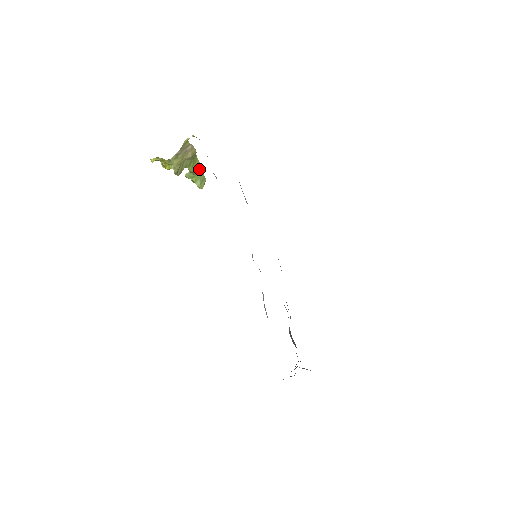
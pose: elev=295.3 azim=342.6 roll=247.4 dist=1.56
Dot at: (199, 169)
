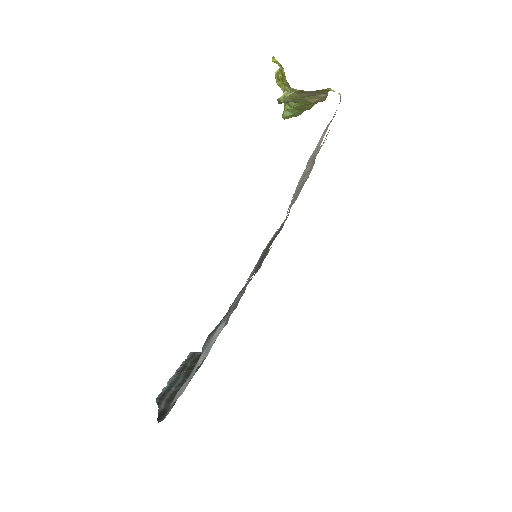
Dot at: (304, 109)
